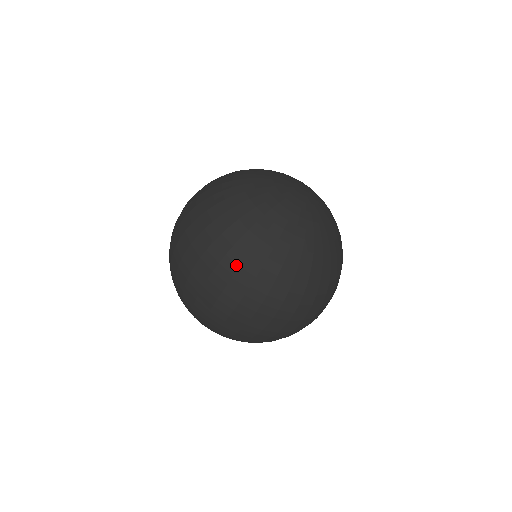
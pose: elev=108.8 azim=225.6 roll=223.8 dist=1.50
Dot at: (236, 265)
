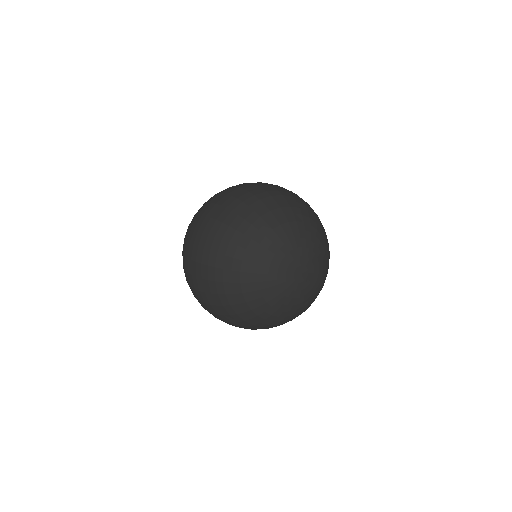
Dot at: (221, 313)
